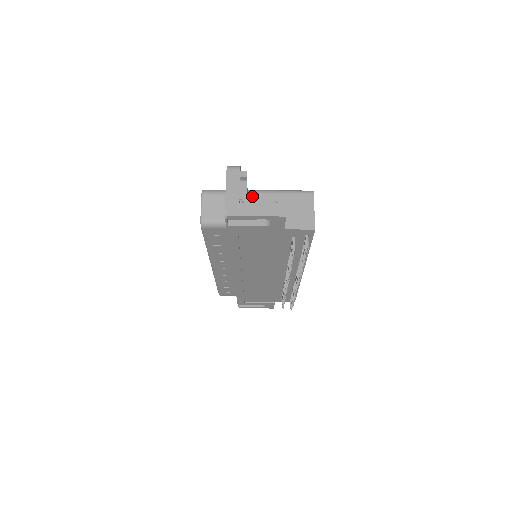
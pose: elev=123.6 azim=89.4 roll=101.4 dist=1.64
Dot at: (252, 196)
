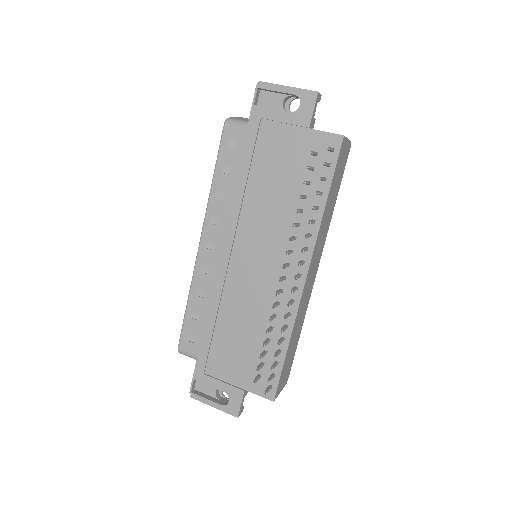
Dot at: occluded
